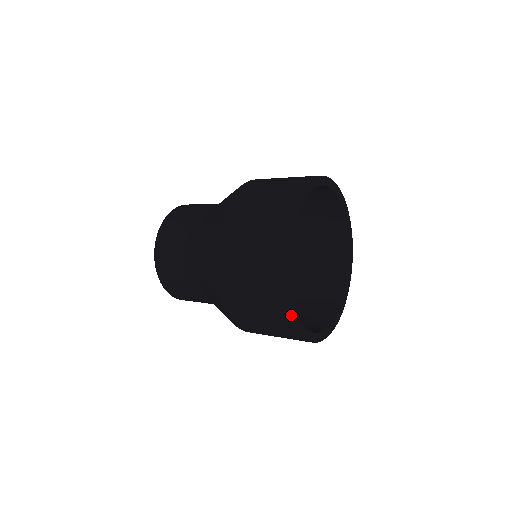
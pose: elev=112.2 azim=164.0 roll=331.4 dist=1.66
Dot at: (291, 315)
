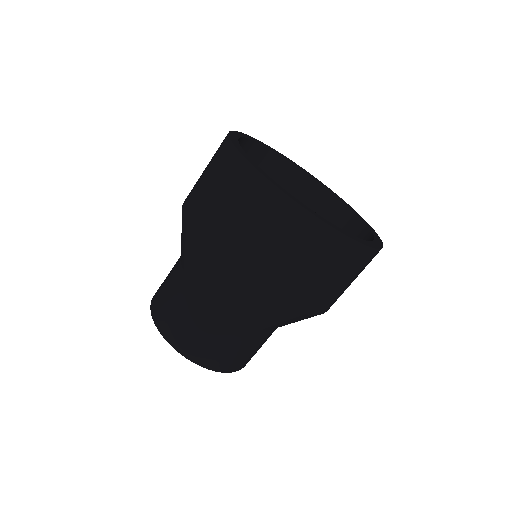
Dot at: (343, 234)
